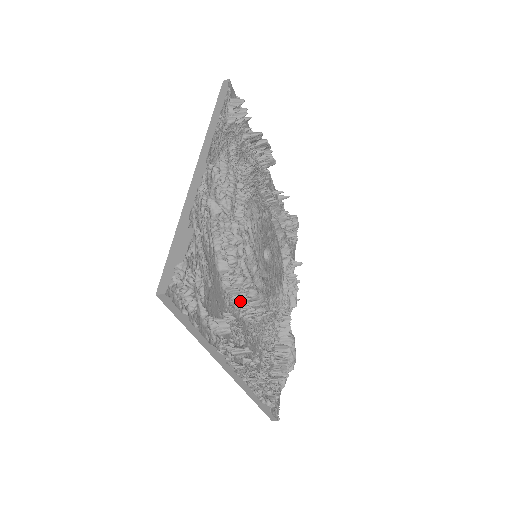
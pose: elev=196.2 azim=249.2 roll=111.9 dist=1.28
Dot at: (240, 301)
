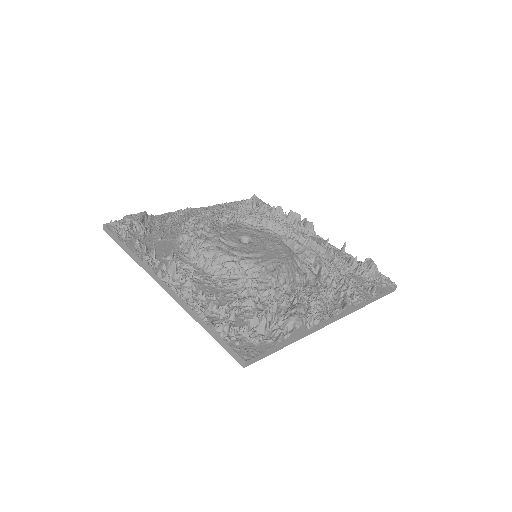
Dot at: (190, 251)
